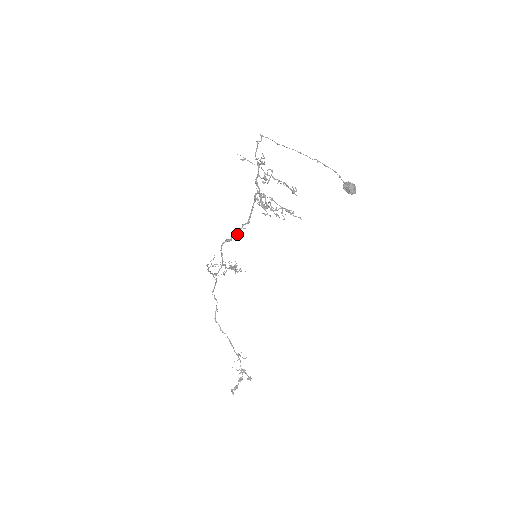
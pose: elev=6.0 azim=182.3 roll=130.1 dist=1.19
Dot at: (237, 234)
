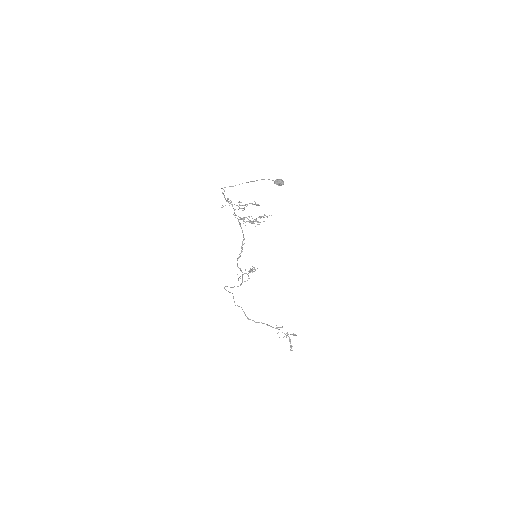
Dot at: occluded
